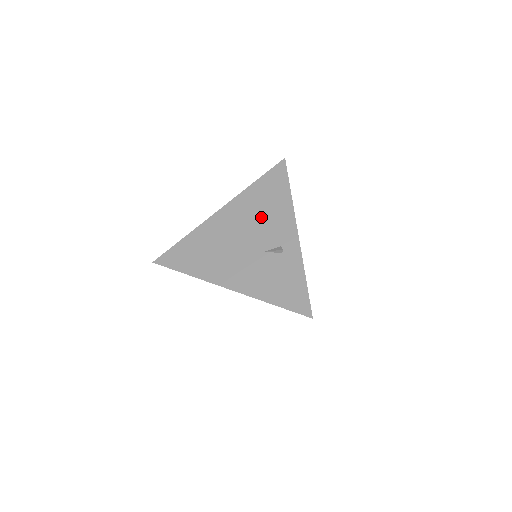
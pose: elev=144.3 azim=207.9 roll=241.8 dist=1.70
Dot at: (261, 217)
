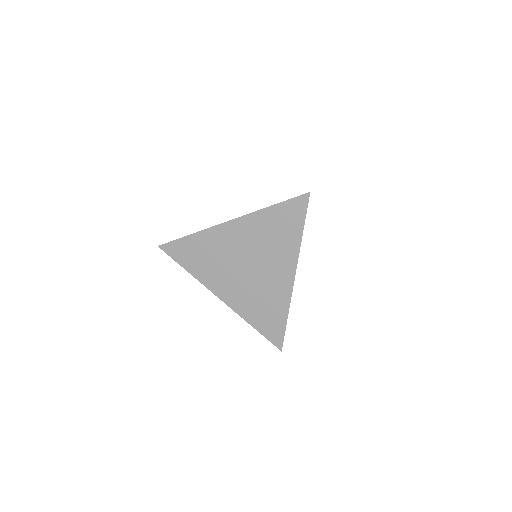
Dot at: (266, 248)
